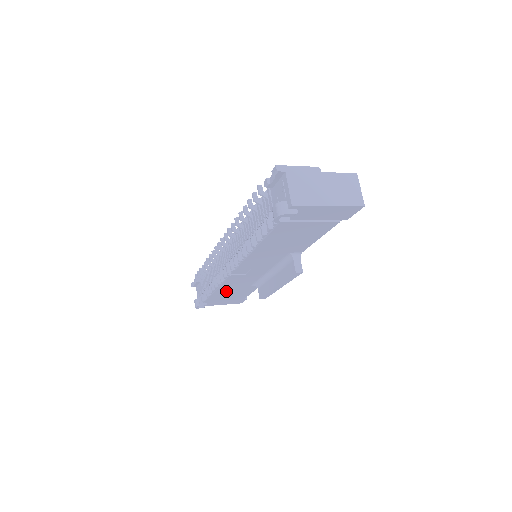
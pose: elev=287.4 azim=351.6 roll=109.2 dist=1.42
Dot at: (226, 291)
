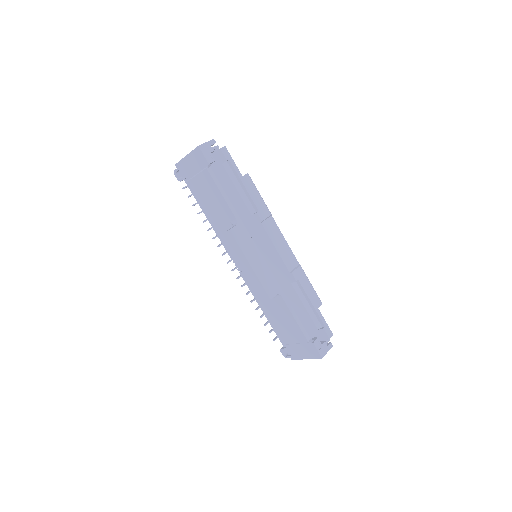
Dot at: (271, 313)
